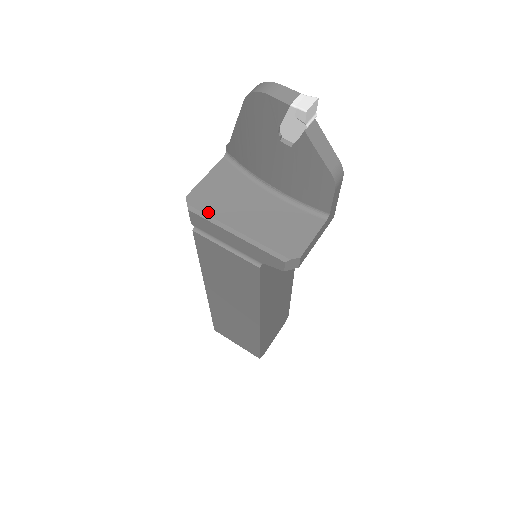
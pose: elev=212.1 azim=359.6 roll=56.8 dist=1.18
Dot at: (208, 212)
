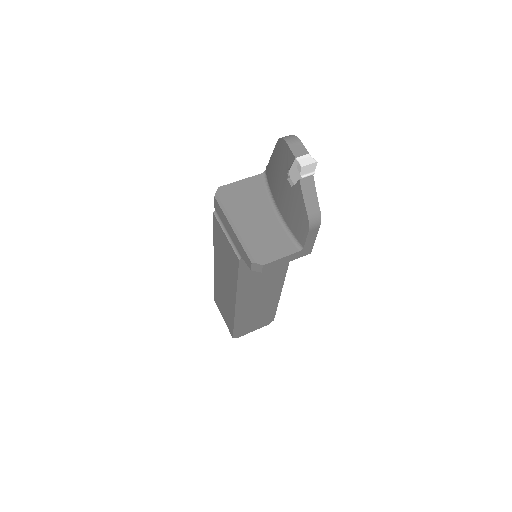
Dot at: (225, 204)
